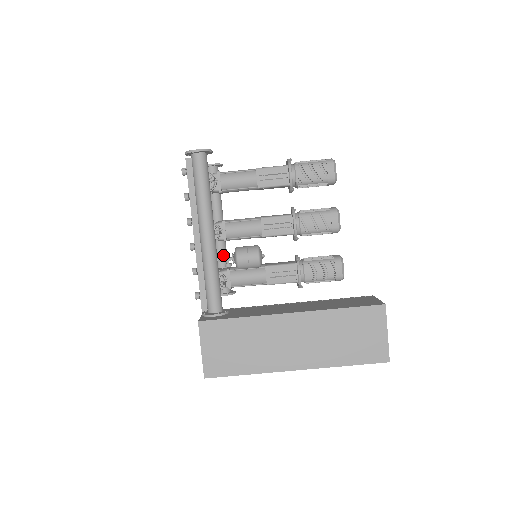
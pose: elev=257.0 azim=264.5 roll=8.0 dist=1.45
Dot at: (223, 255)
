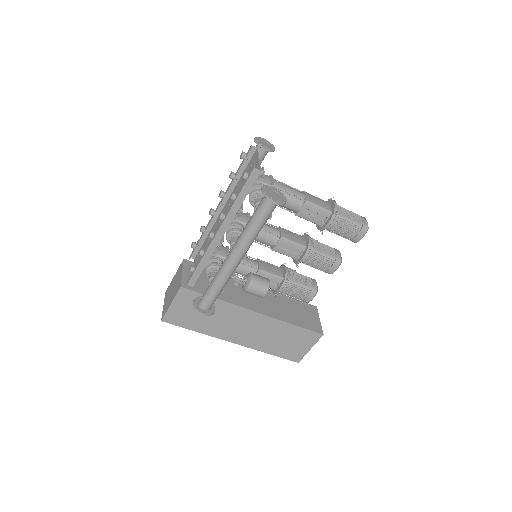
Dot at: occluded
